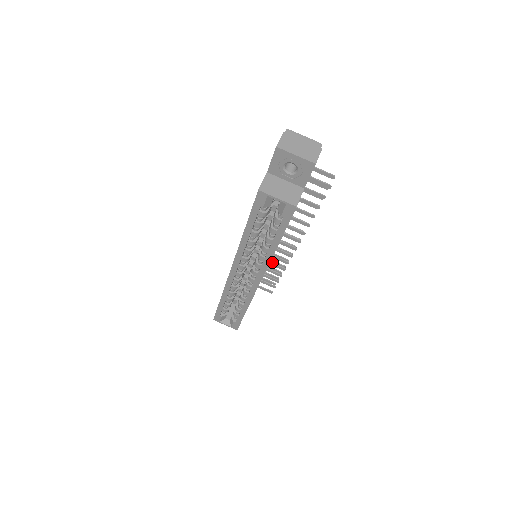
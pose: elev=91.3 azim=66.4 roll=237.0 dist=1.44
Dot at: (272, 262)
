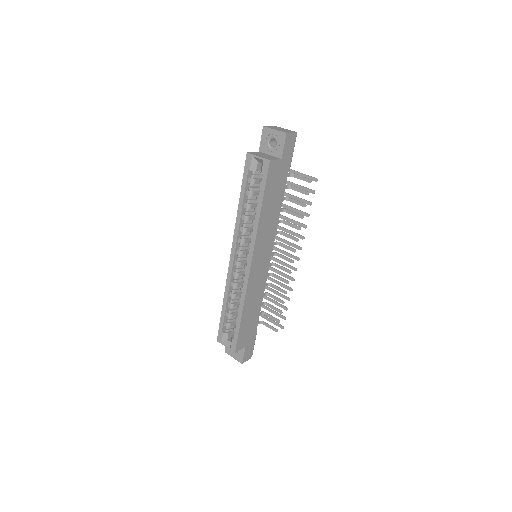
Dot at: (279, 295)
